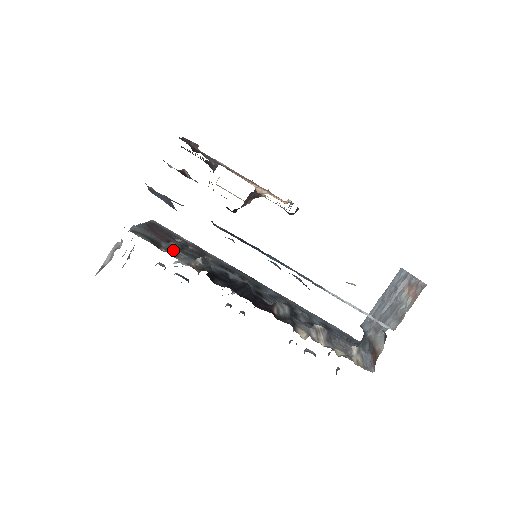
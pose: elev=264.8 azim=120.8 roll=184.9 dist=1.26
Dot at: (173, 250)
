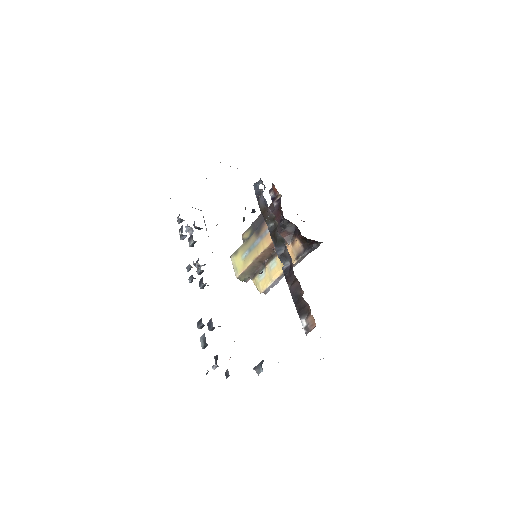
Dot at: occluded
